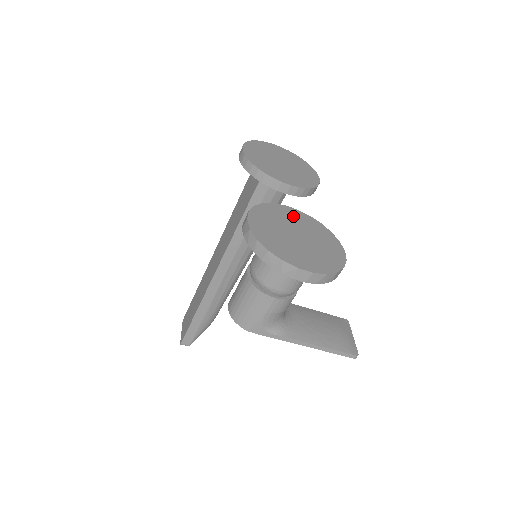
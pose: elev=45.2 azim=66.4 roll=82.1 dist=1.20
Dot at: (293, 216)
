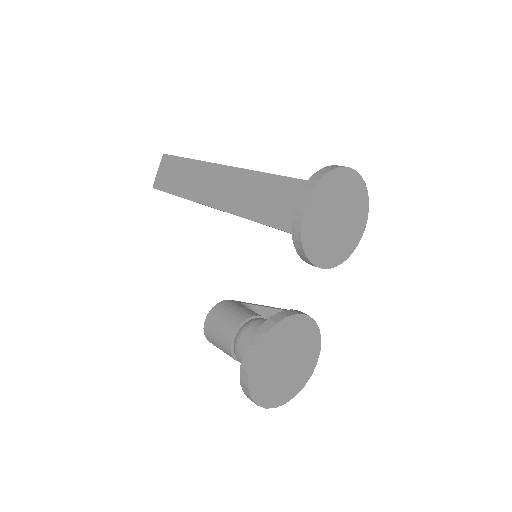
Dot at: (298, 330)
